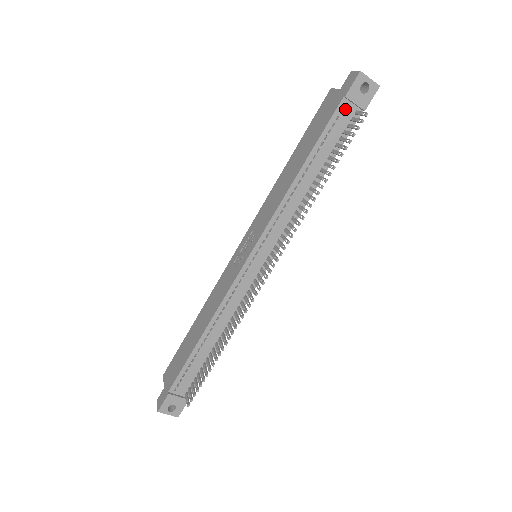
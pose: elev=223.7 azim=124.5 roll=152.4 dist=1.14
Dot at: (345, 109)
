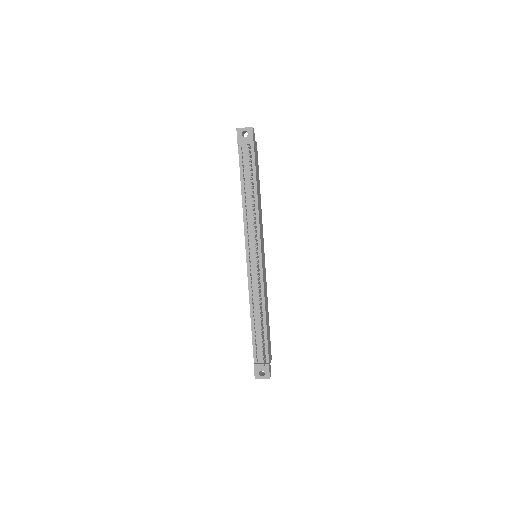
Dot at: (243, 150)
